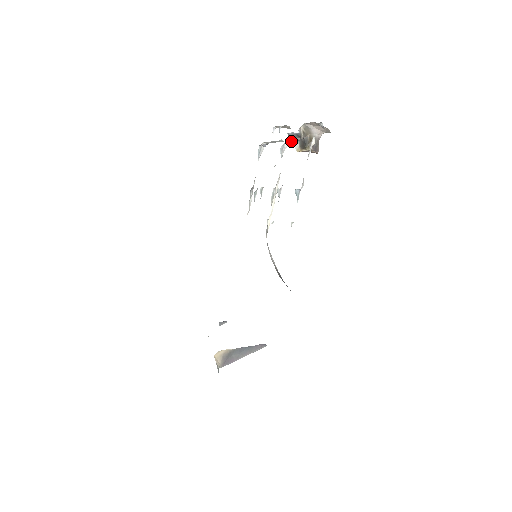
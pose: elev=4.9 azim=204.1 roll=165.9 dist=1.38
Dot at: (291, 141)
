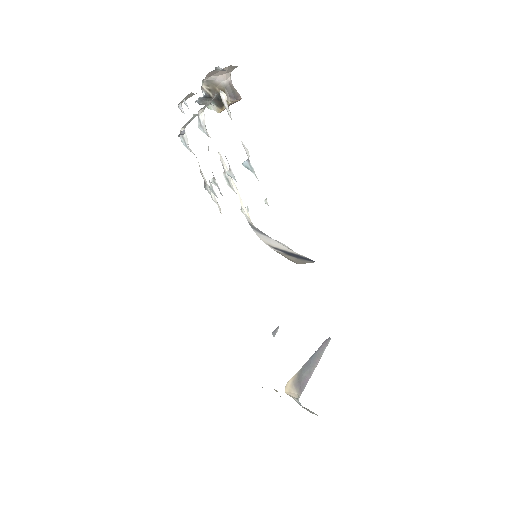
Dot at: (204, 109)
